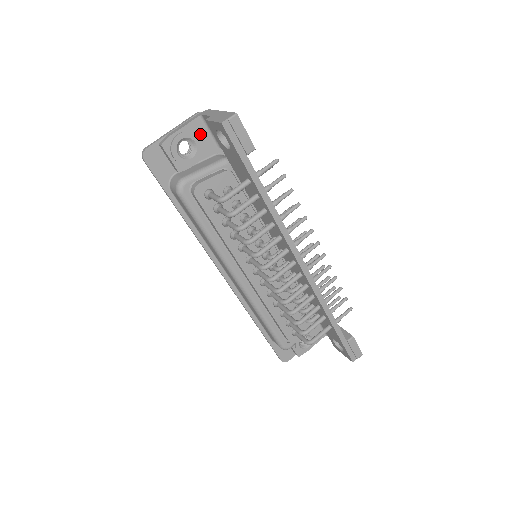
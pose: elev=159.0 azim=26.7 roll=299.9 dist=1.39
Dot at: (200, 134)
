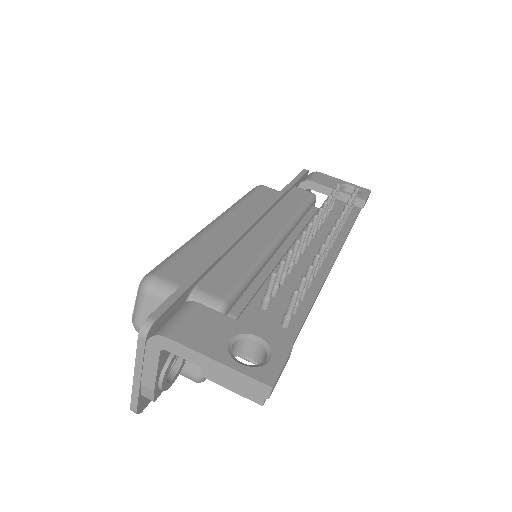
Dot at: occluded
